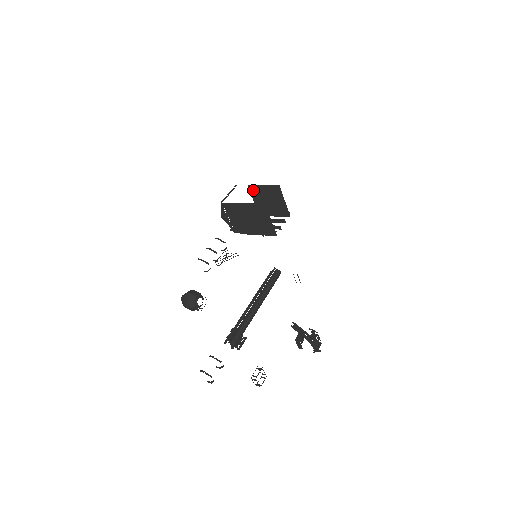
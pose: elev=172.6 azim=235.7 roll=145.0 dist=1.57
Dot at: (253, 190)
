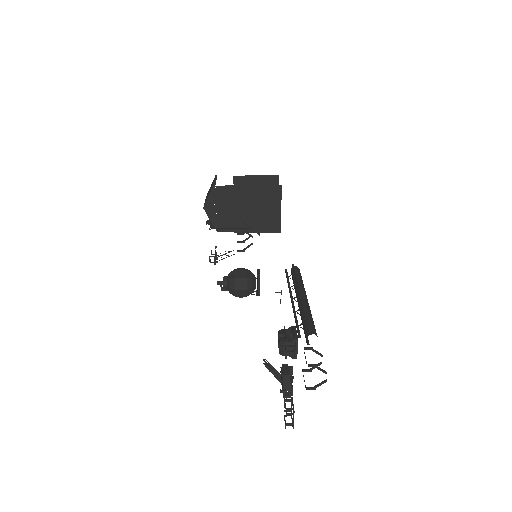
Dot at: (239, 182)
